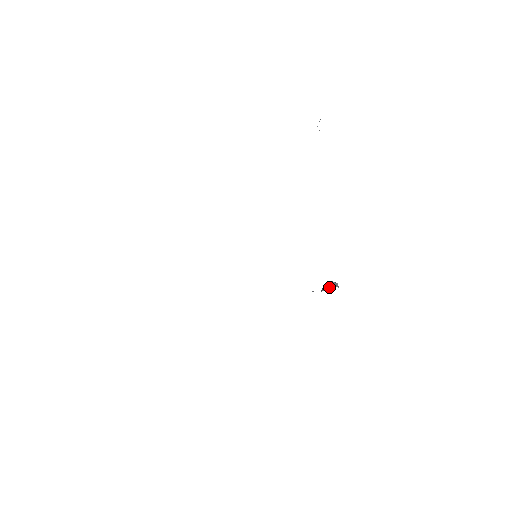
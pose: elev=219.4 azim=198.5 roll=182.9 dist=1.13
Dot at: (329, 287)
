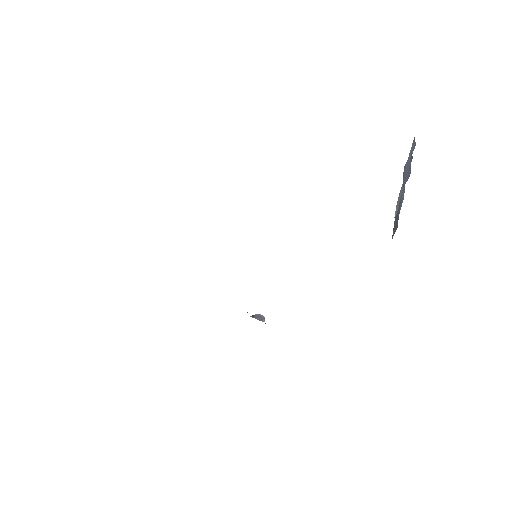
Dot at: (261, 320)
